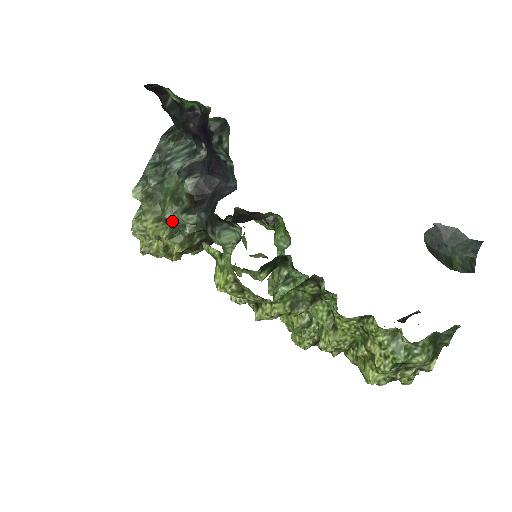
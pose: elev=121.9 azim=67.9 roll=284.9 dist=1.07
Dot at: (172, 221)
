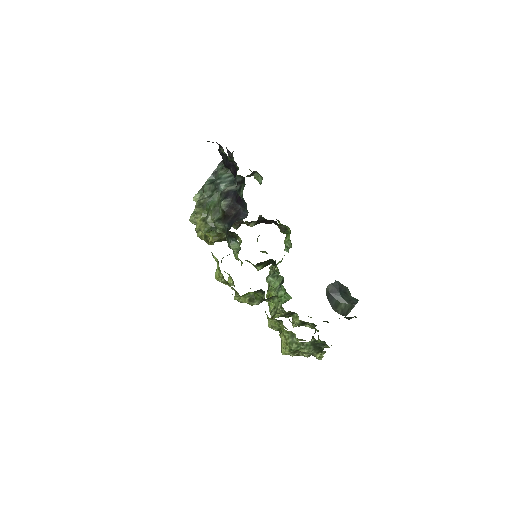
Dot at: (210, 223)
